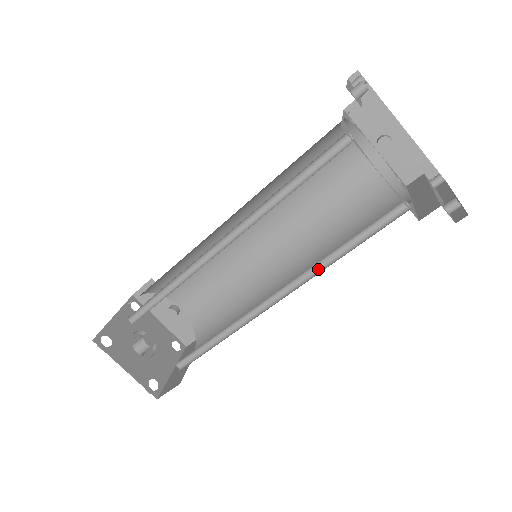
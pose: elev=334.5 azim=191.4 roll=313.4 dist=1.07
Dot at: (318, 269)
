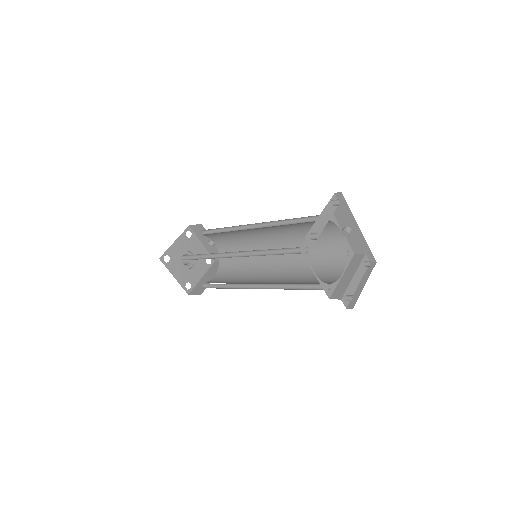
Dot at: (281, 286)
